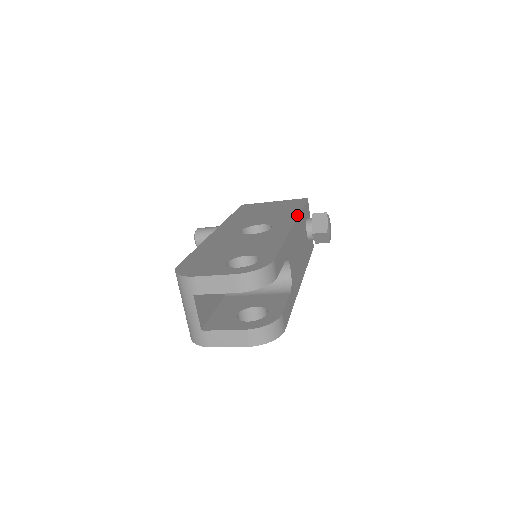
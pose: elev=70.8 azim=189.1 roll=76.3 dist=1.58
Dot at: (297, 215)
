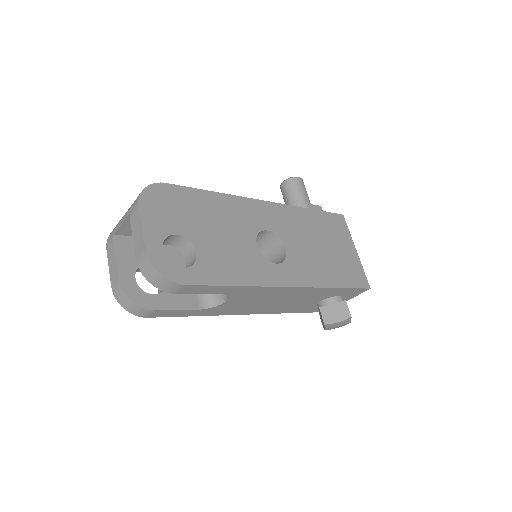
Dot at: (316, 286)
